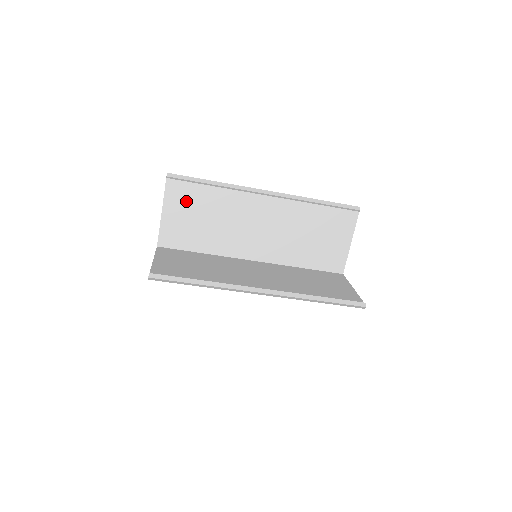
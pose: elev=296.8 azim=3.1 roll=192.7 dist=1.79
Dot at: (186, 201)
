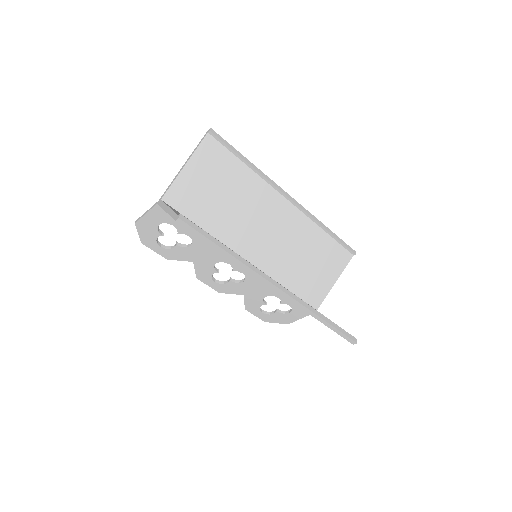
Dot at: (215, 166)
